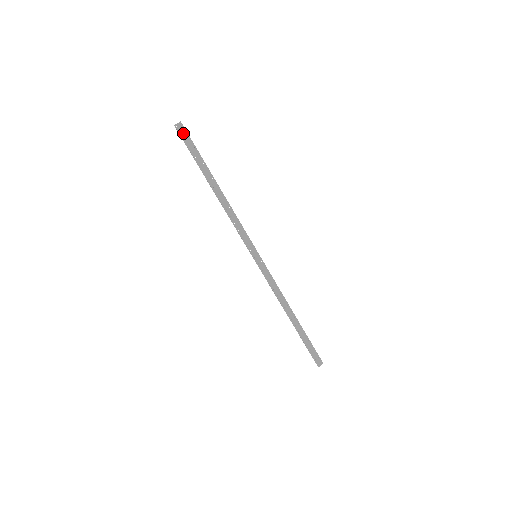
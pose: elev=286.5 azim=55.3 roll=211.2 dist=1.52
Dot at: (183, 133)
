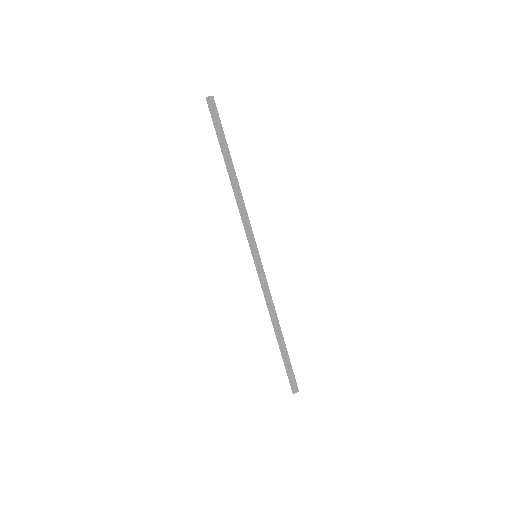
Dot at: (213, 108)
